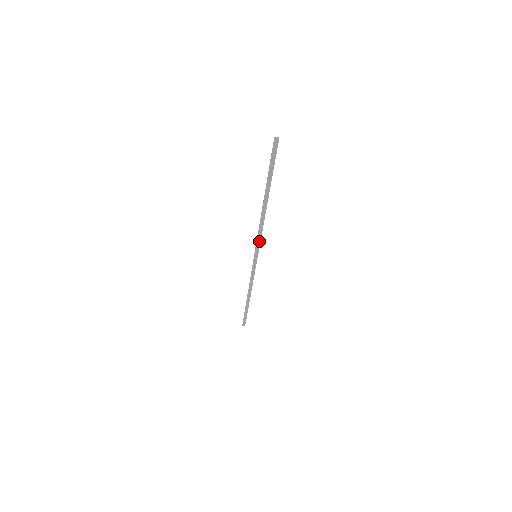
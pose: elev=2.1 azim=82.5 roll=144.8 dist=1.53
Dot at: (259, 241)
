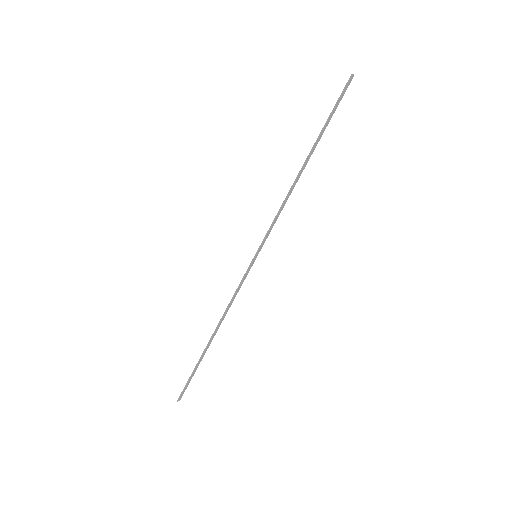
Dot at: (271, 229)
